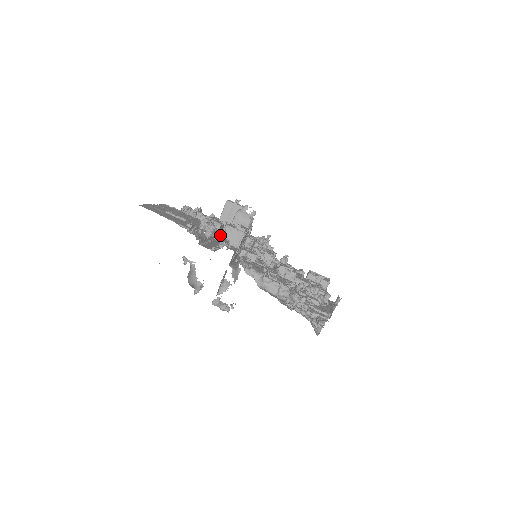
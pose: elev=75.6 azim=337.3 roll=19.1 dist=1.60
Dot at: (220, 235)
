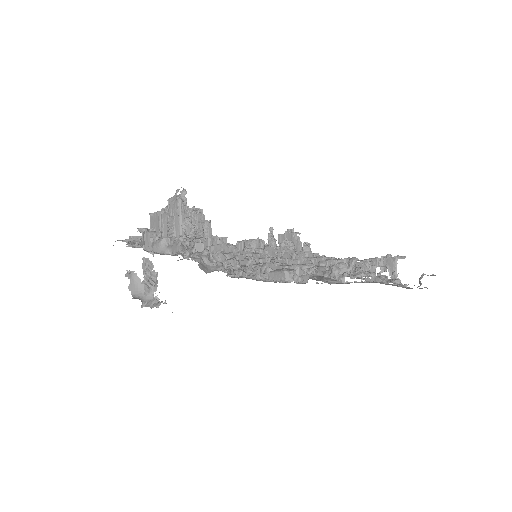
Dot at: occluded
